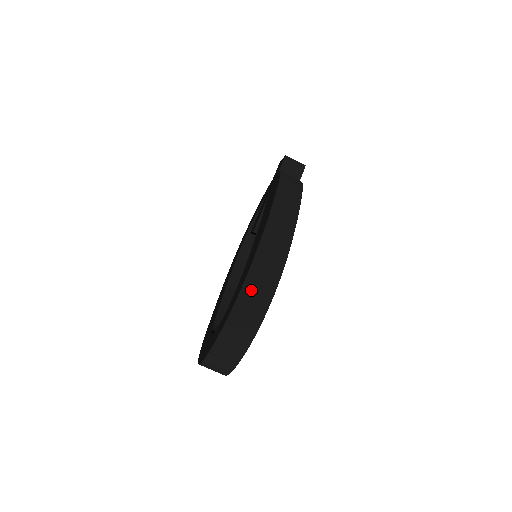
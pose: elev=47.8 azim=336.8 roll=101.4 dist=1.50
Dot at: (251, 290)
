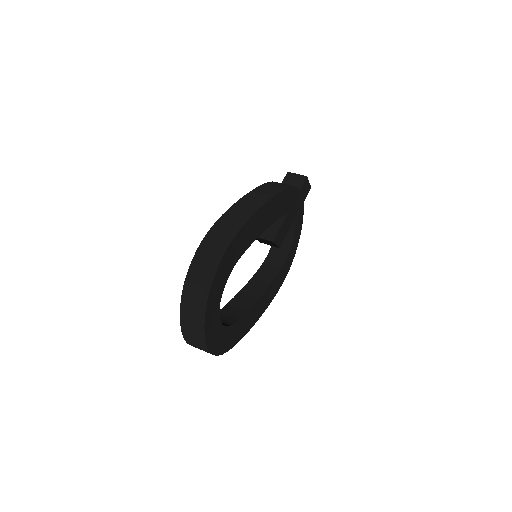
Dot at: (202, 256)
